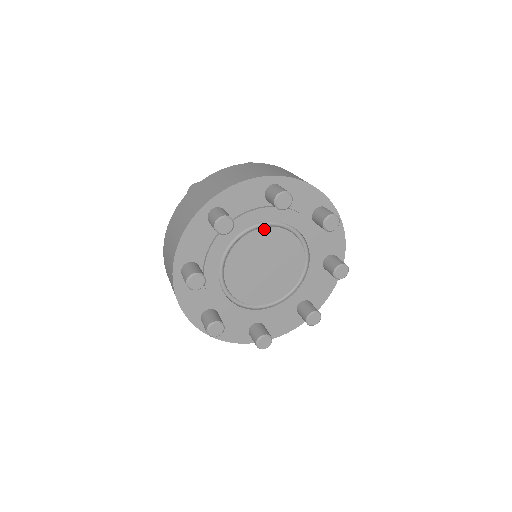
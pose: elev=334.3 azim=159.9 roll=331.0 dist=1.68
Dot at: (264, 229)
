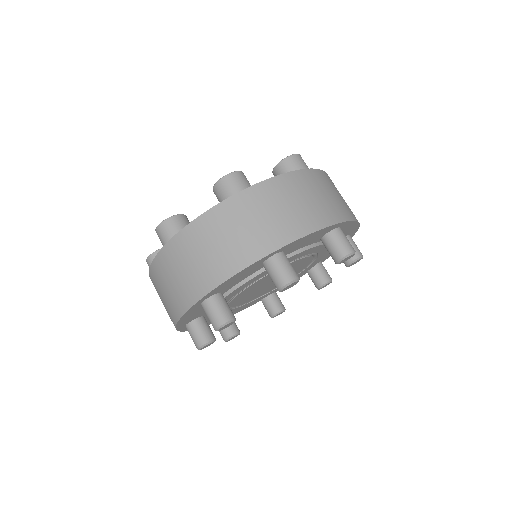
Dot at: (237, 296)
